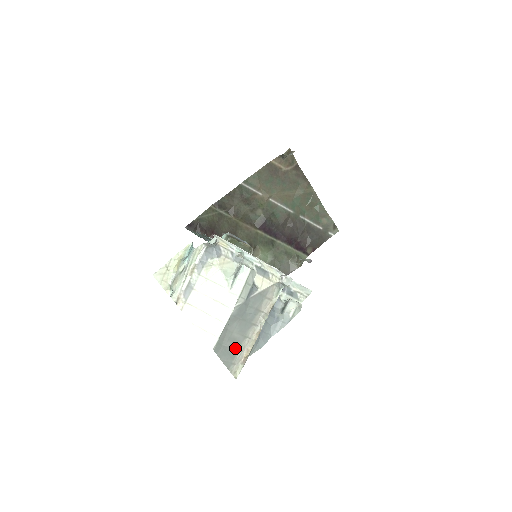
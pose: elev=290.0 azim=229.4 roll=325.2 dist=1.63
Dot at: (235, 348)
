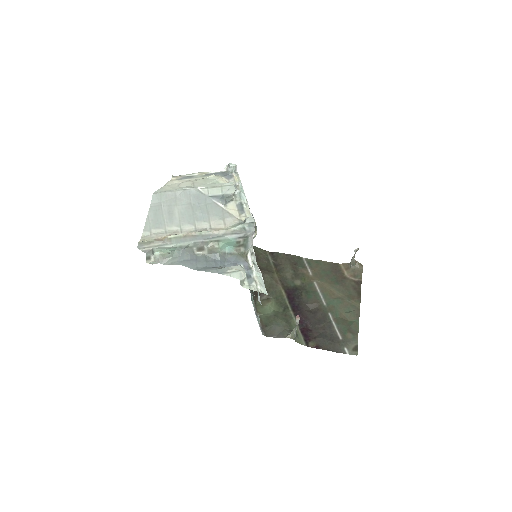
Dot at: (165, 222)
